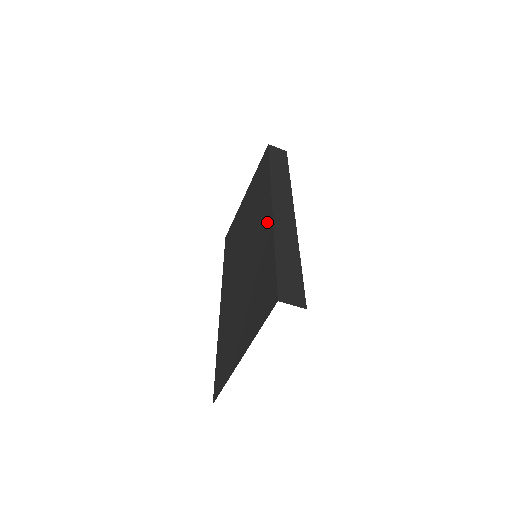
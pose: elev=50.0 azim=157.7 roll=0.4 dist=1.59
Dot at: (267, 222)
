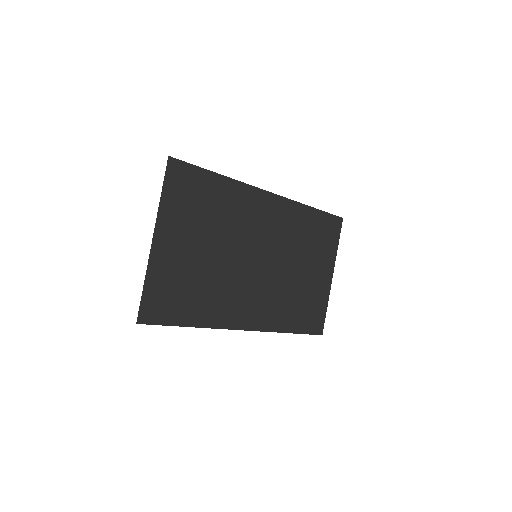
Dot at: occluded
